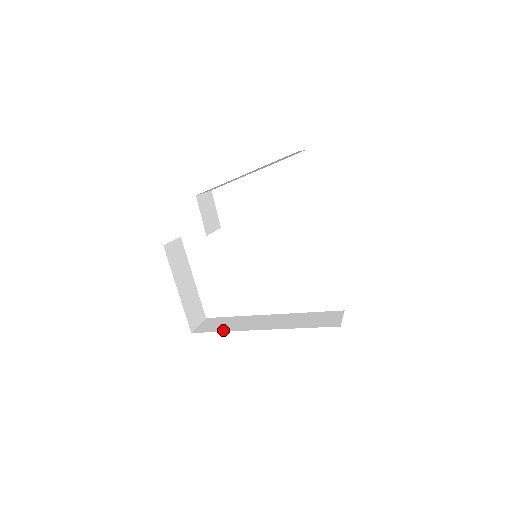
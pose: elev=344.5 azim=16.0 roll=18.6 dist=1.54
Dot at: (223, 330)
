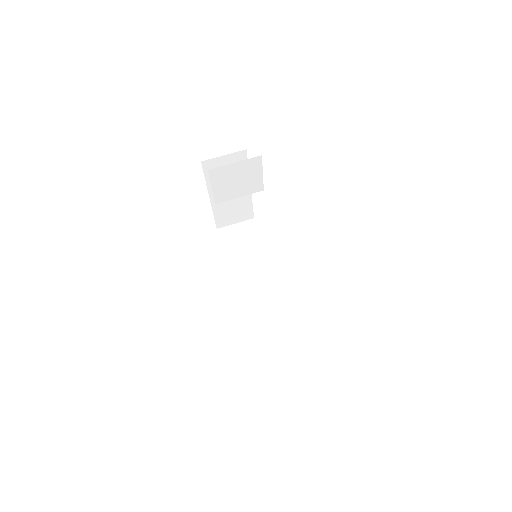
Dot at: (229, 256)
